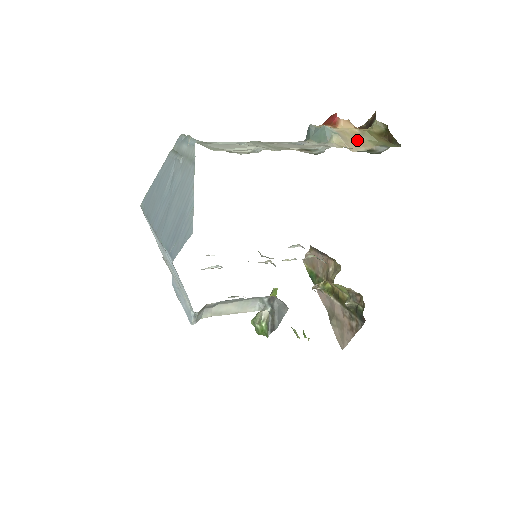
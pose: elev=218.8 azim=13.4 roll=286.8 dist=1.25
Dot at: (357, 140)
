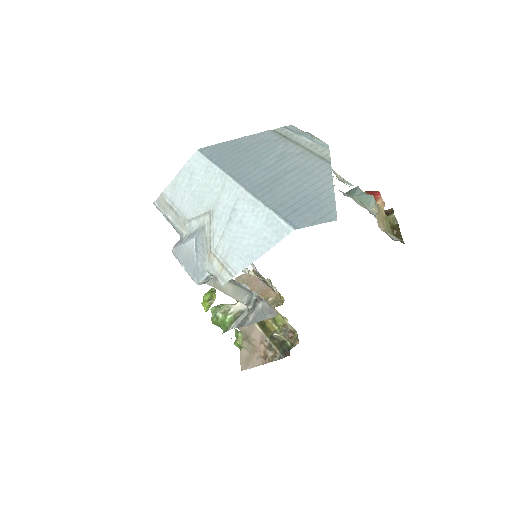
Dot at: (382, 220)
